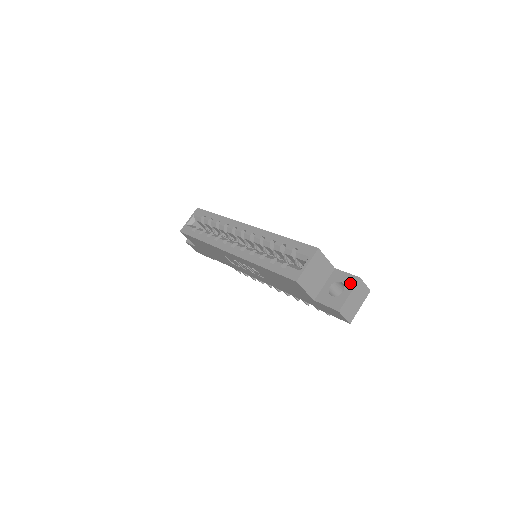
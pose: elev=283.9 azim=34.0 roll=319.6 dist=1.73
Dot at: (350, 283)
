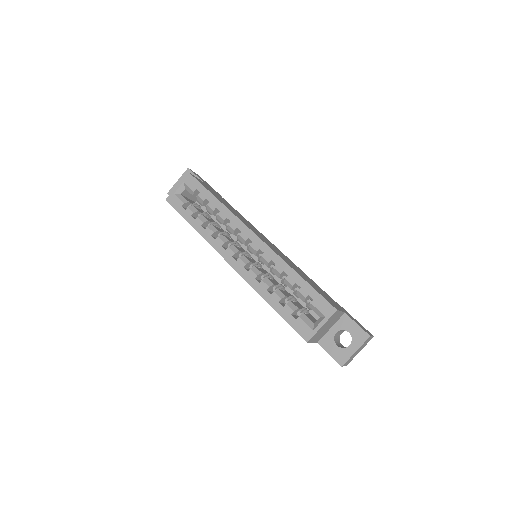
Dot at: (359, 338)
